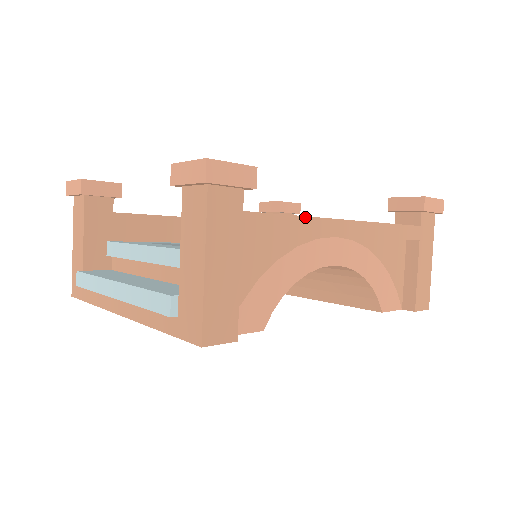
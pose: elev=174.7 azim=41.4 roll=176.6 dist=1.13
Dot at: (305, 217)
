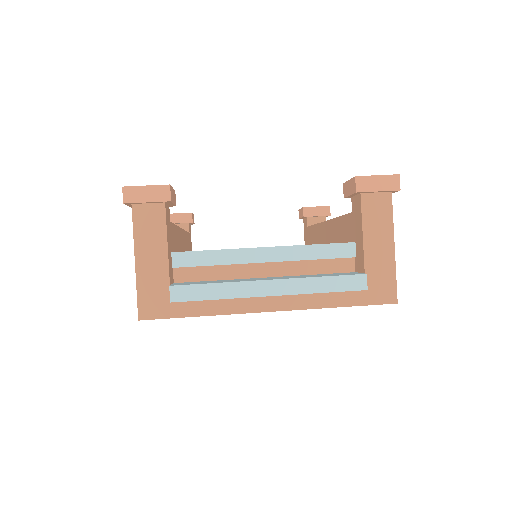
Dot at: occluded
